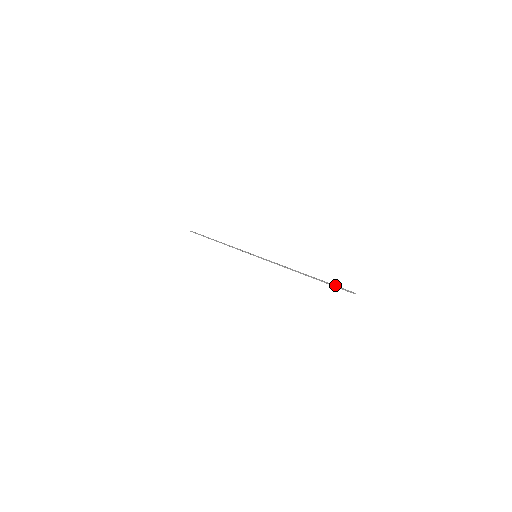
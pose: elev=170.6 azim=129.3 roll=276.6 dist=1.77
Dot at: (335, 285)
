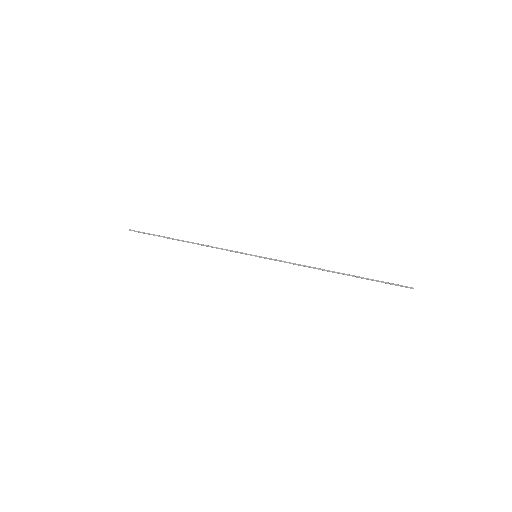
Dot at: occluded
